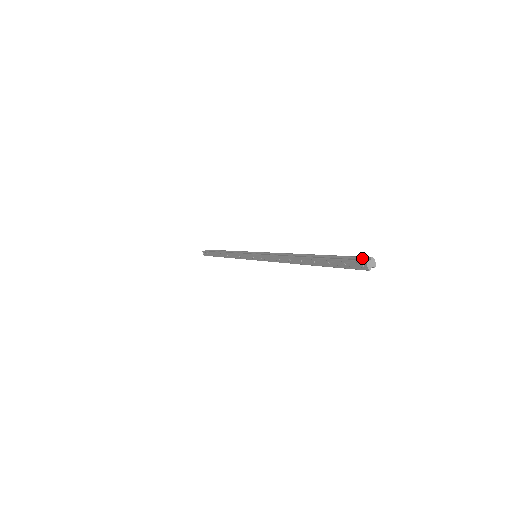
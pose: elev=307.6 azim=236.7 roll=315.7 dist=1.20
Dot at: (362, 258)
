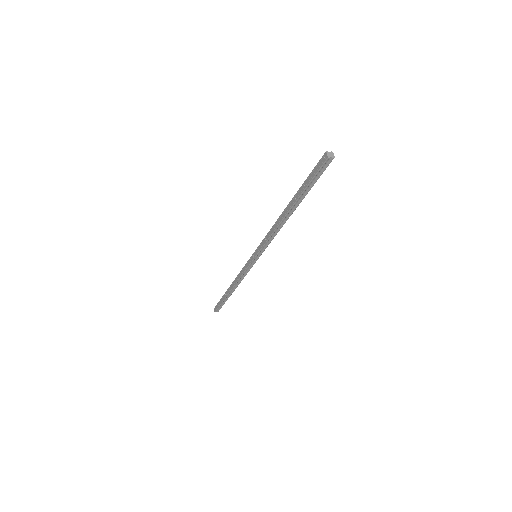
Dot at: occluded
